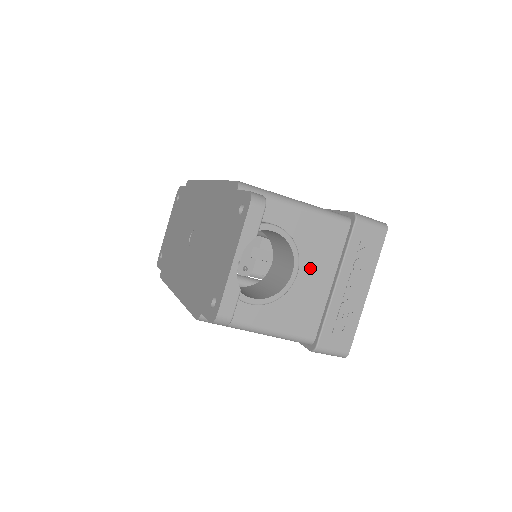
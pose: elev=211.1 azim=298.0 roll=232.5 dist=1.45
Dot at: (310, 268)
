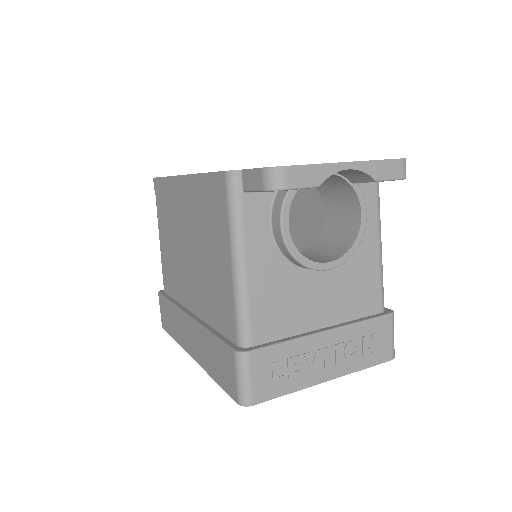
Dot at: (328, 289)
